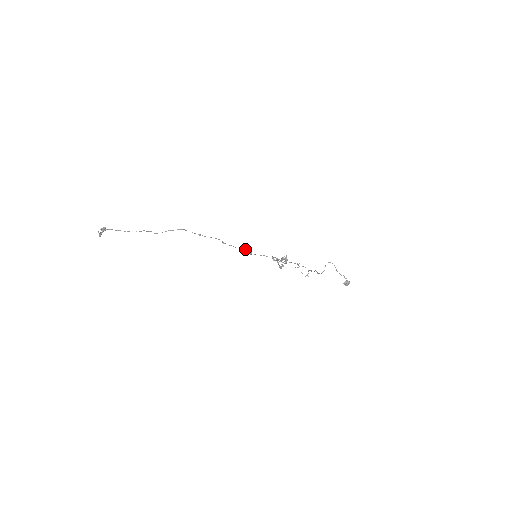
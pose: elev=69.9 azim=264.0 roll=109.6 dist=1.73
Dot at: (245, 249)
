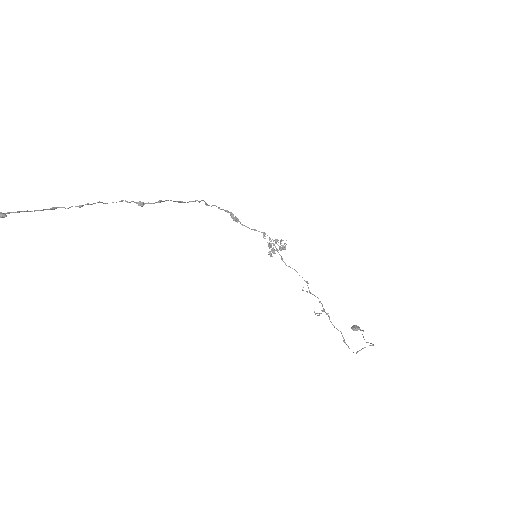
Dot at: (231, 212)
